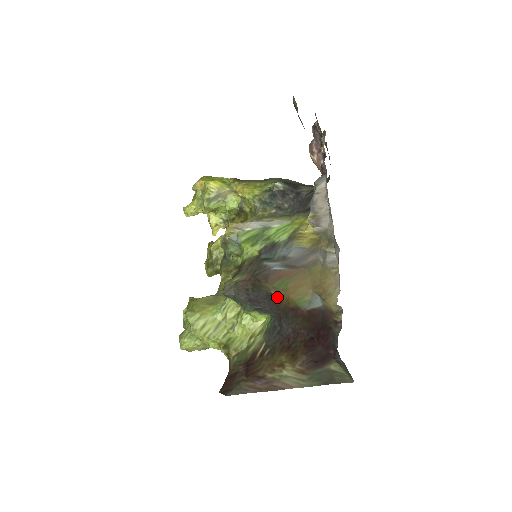
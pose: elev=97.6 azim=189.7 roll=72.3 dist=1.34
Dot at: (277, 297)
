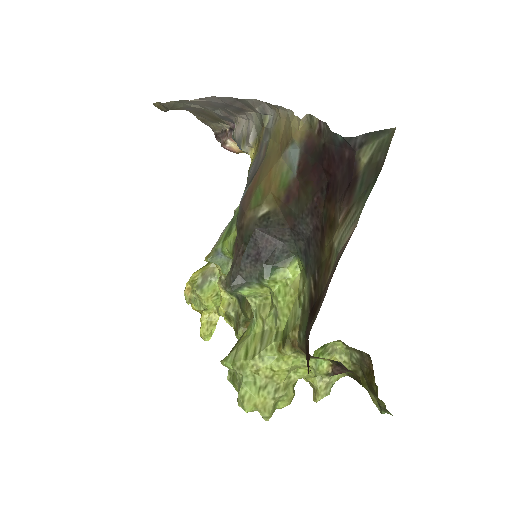
Dot at: (267, 214)
